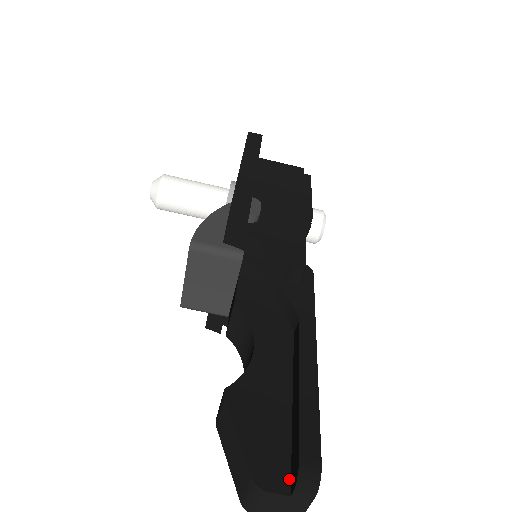
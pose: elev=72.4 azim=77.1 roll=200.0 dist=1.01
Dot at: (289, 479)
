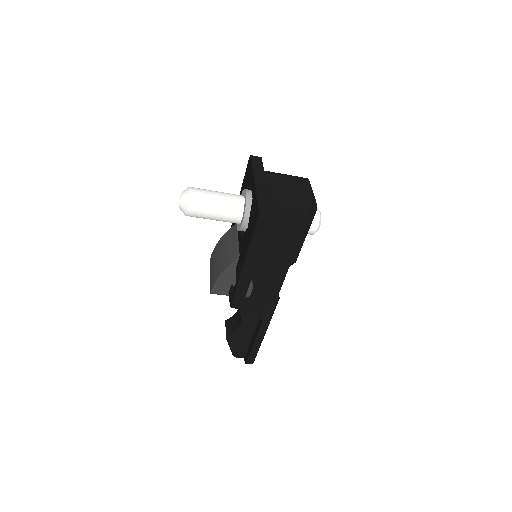
Dot at: (245, 356)
